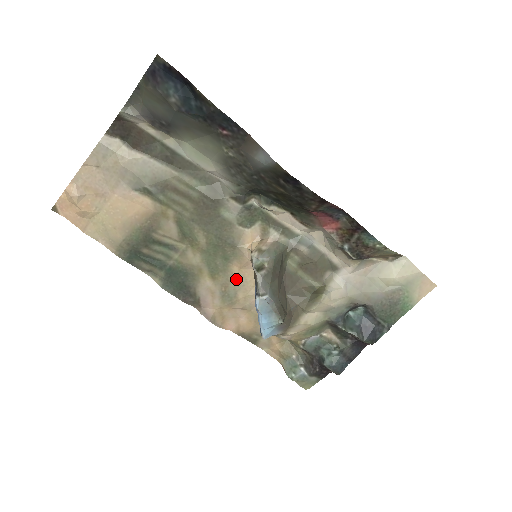
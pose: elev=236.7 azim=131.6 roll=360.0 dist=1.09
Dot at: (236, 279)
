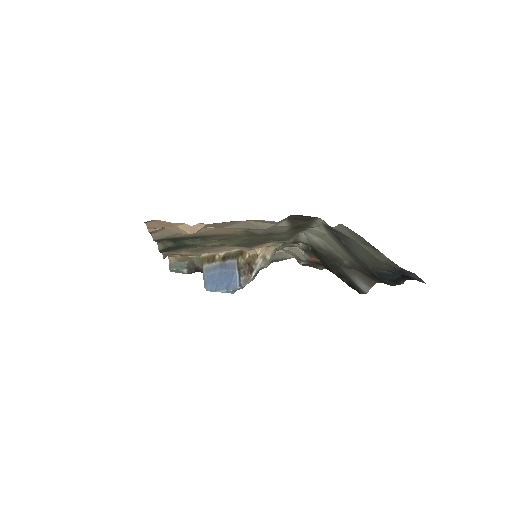
Dot at: (217, 248)
